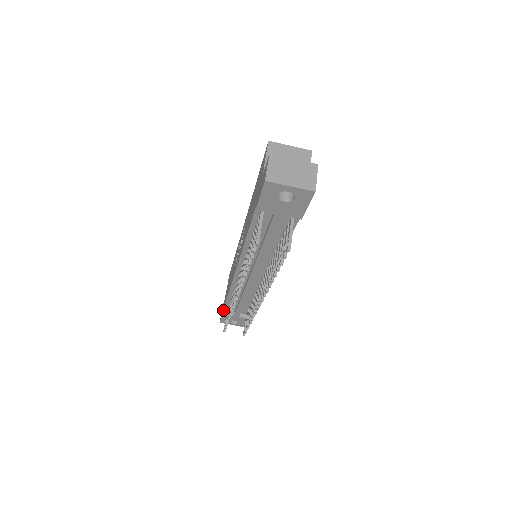
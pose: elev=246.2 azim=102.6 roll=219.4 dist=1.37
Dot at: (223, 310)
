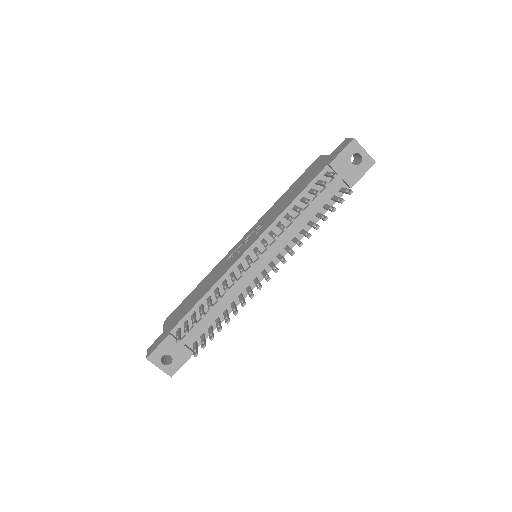
Dot at: (169, 332)
